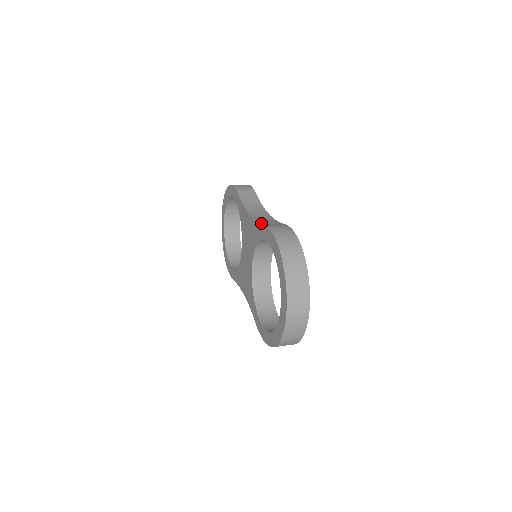
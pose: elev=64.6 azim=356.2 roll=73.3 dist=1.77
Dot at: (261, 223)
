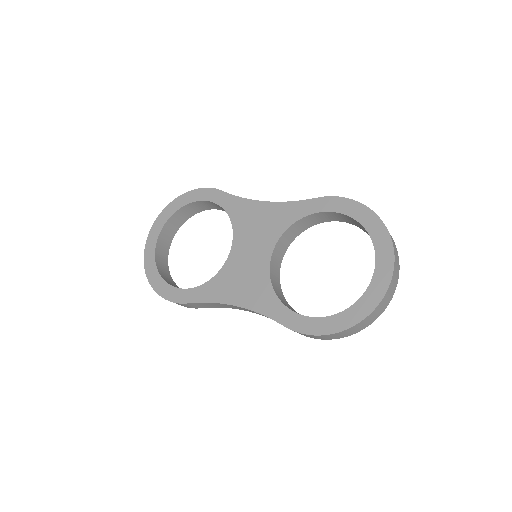
Dot at: (303, 200)
